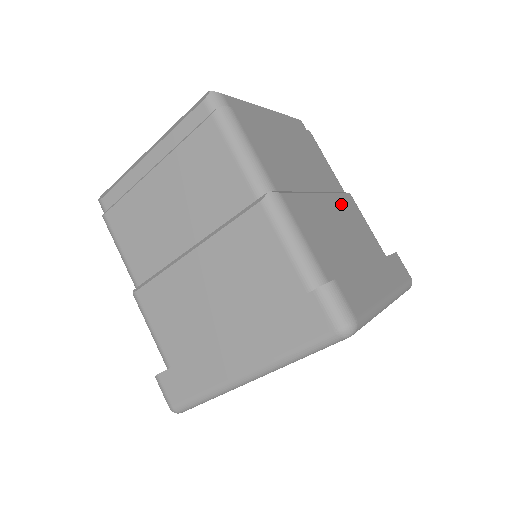
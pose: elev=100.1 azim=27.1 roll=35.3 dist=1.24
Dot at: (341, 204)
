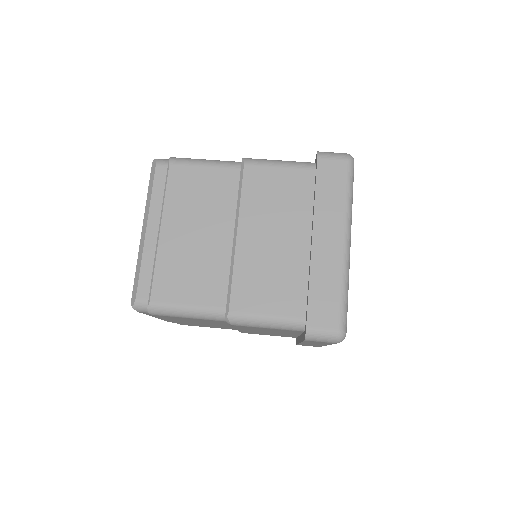
Dot at: occluded
